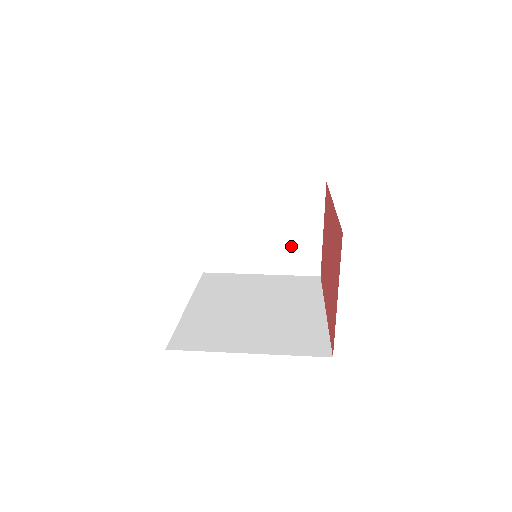
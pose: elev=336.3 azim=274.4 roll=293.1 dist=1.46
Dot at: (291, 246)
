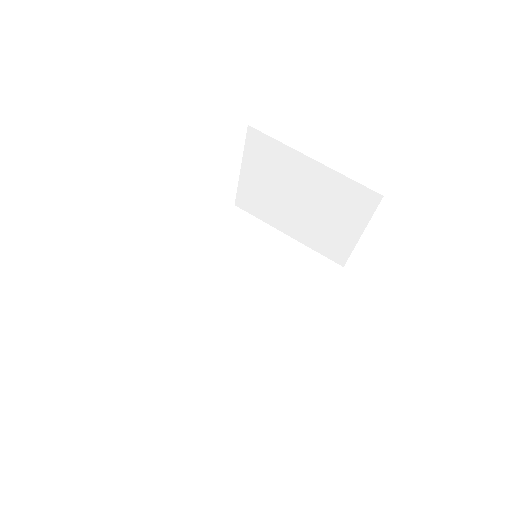
Dot at: (324, 230)
